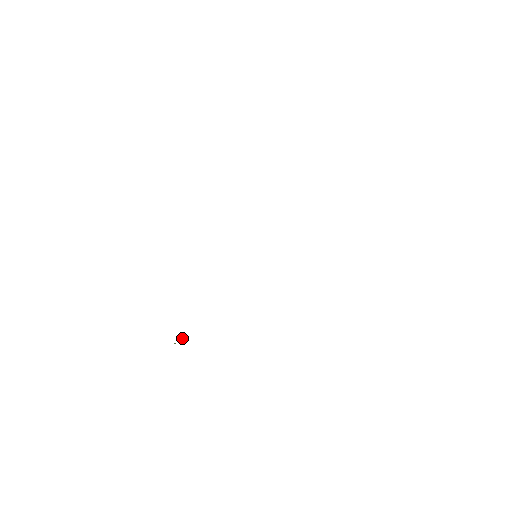
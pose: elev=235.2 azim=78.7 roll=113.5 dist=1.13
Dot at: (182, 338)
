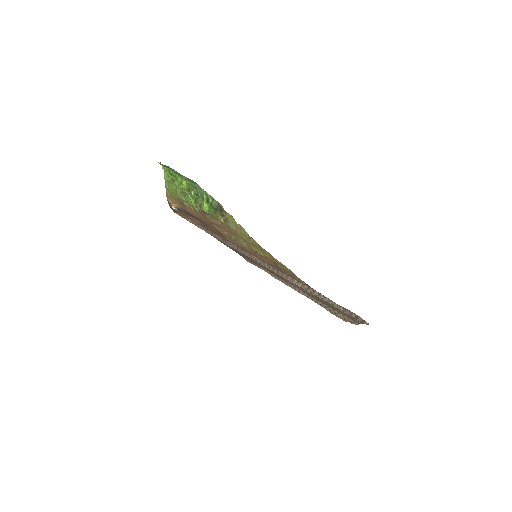
Dot at: (211, 211)
